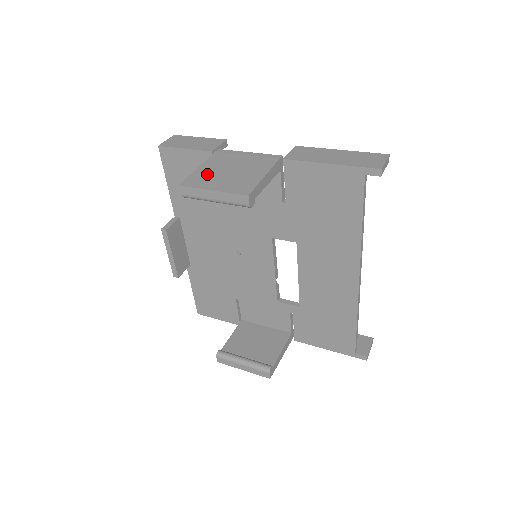
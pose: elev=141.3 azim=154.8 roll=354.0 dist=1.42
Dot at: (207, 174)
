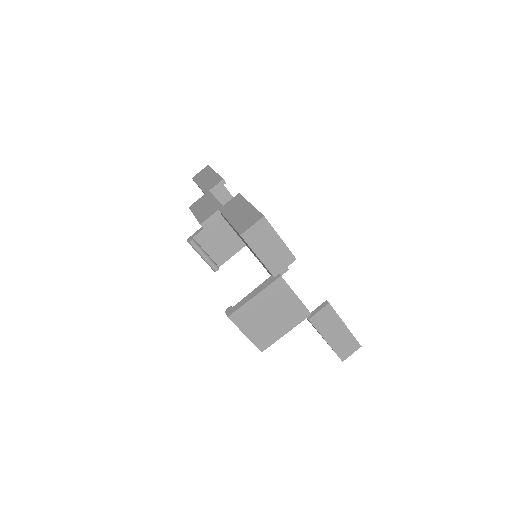
Dot at: (253, 312)
